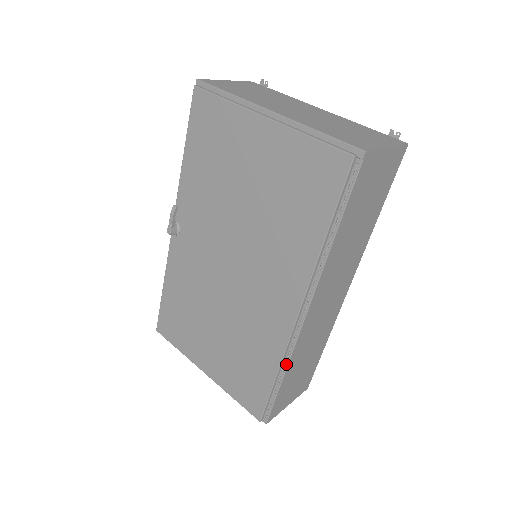
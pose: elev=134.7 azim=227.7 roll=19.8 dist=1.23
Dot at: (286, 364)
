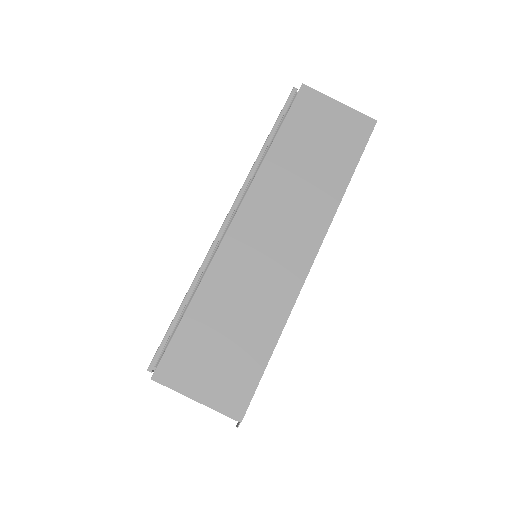
Dot at: (200, 282)
